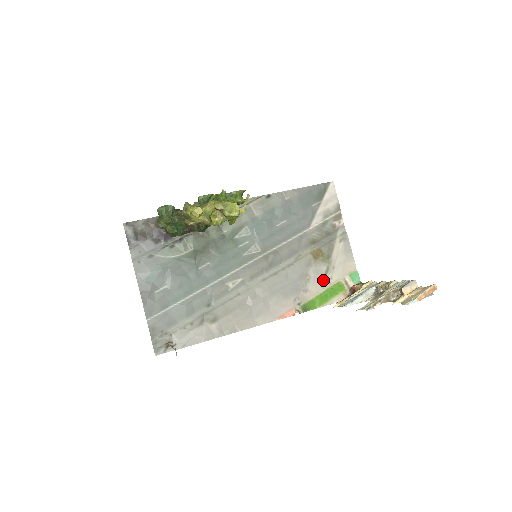
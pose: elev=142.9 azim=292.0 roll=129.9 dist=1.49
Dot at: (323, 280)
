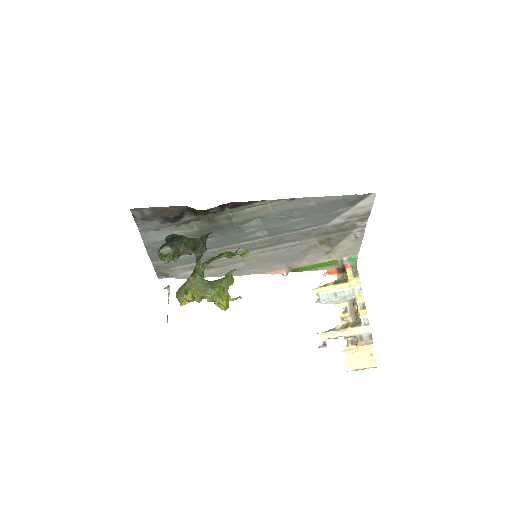
Dot at: (321, 257)
